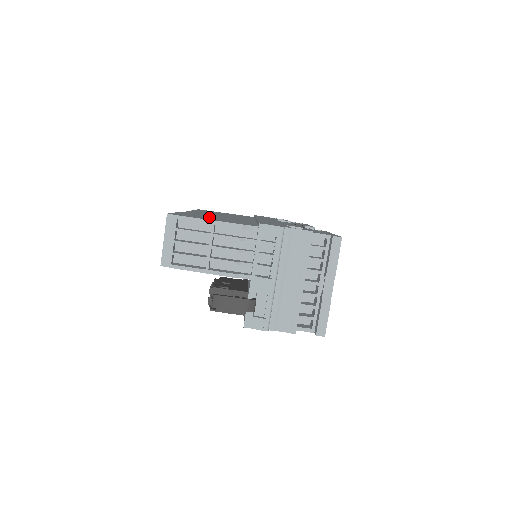
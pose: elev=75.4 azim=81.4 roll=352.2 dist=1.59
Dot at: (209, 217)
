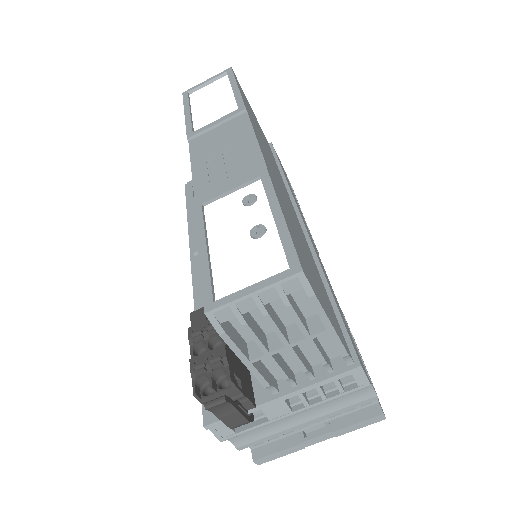
Dot at: occluded
